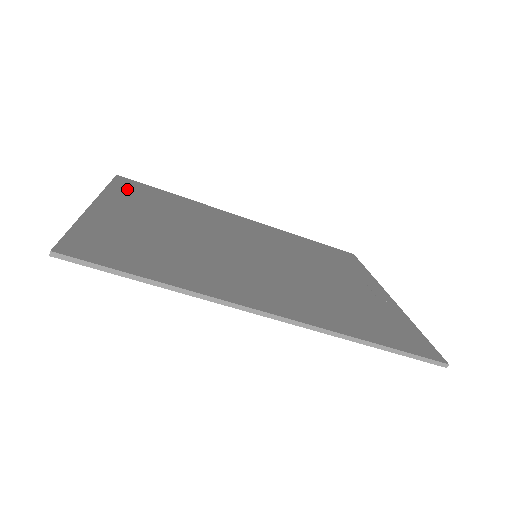
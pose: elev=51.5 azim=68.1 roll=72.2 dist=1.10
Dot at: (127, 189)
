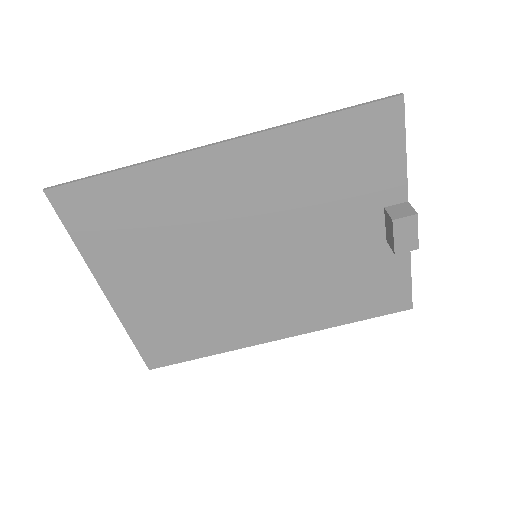
Dot at: (151, 338)
